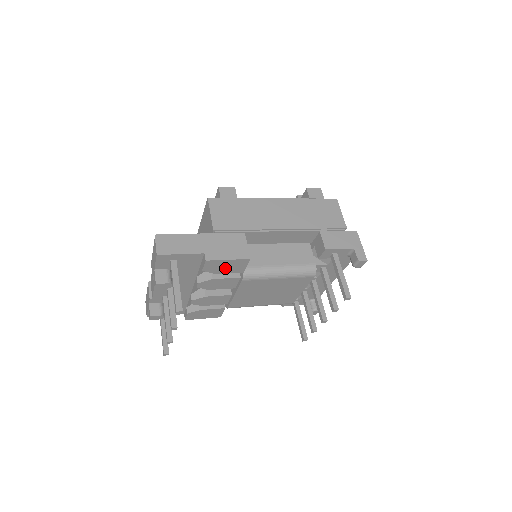
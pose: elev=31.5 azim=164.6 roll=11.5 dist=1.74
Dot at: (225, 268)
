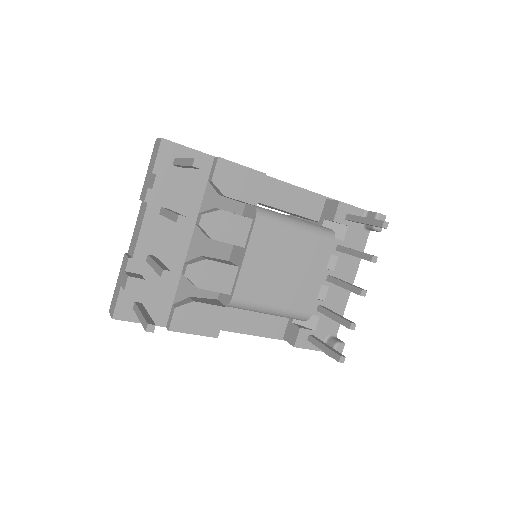
Dot at: (237, 186)
